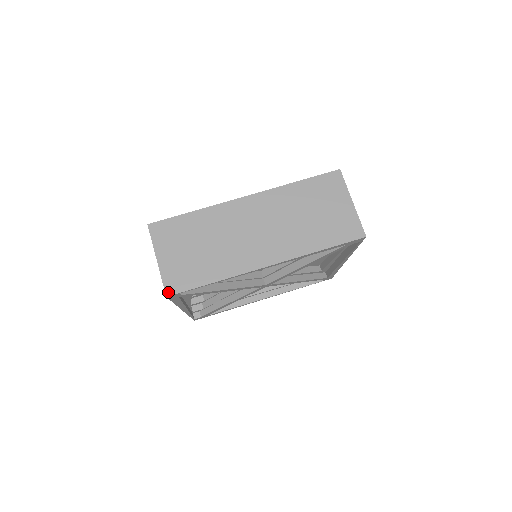
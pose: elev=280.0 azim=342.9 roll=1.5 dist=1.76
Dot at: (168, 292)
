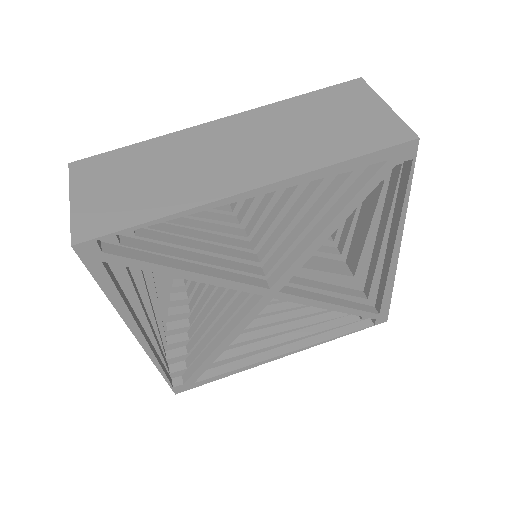
Dot at: (76, 239)
